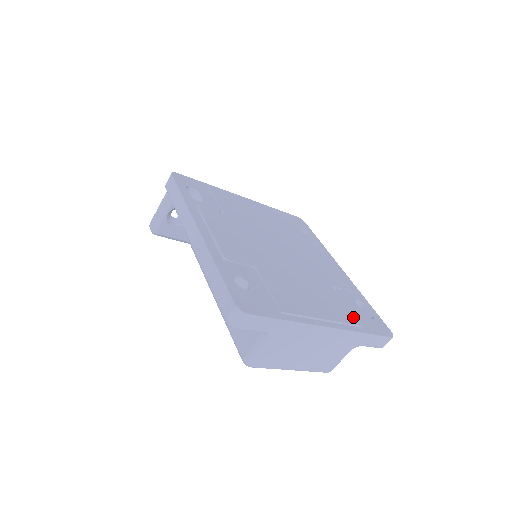
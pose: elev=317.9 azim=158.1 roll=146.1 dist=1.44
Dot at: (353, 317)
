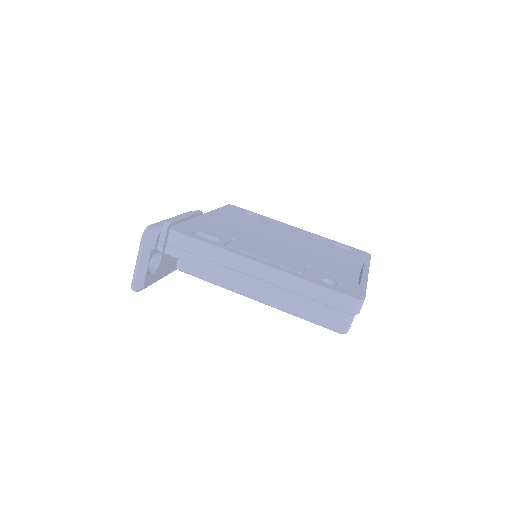
Dot at: (354, 257)
